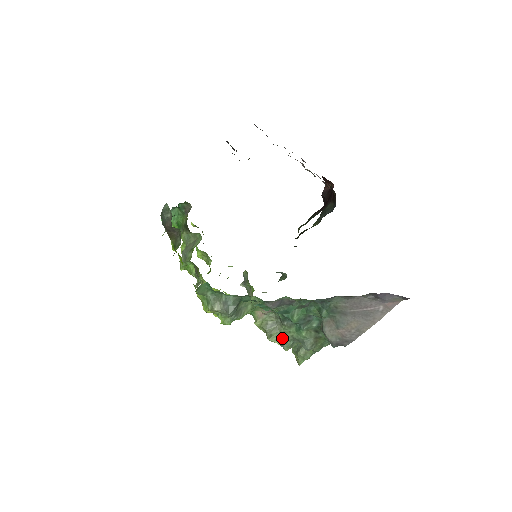
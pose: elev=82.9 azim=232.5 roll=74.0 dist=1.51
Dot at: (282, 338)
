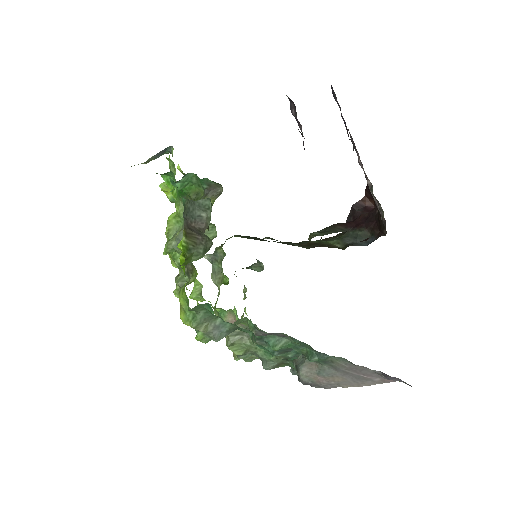
Dot at: (244, 350)
